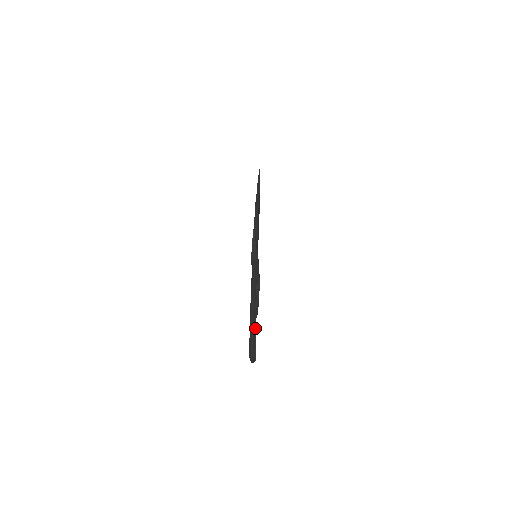
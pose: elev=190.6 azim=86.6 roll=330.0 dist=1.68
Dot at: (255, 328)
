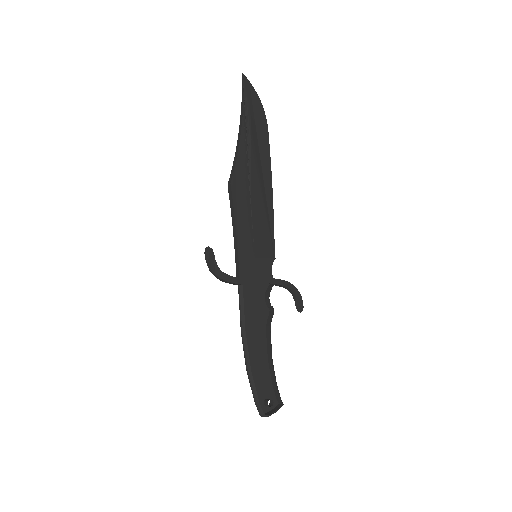
Dot at: (271, 366)
